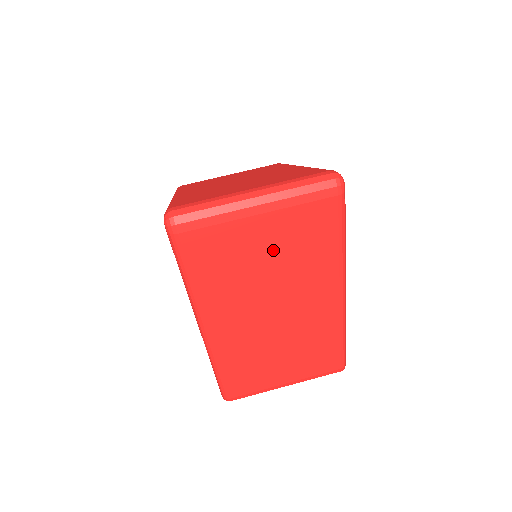
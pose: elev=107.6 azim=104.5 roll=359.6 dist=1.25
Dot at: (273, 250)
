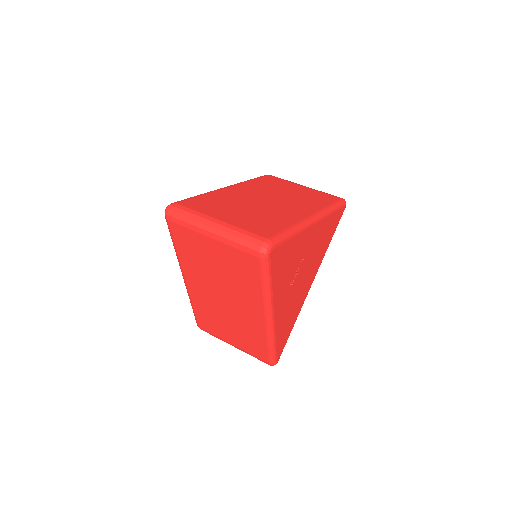
Dot at: (220, 262)
